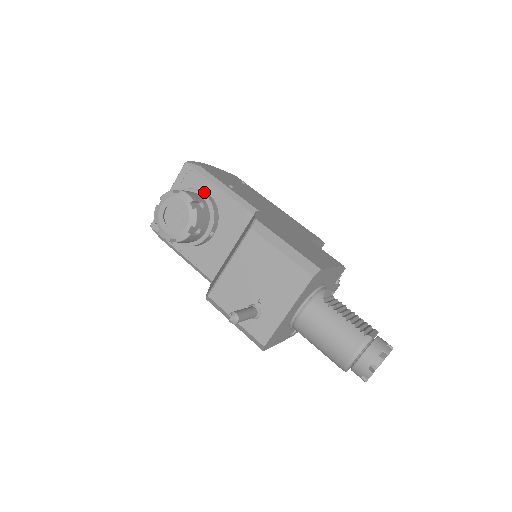
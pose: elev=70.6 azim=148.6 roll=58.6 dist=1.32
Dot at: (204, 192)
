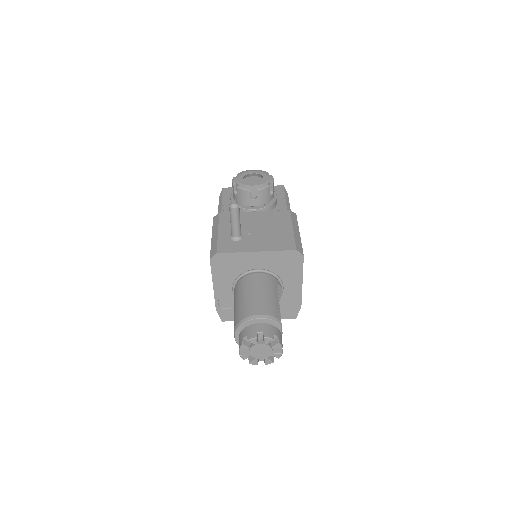
Dot at: occluded
